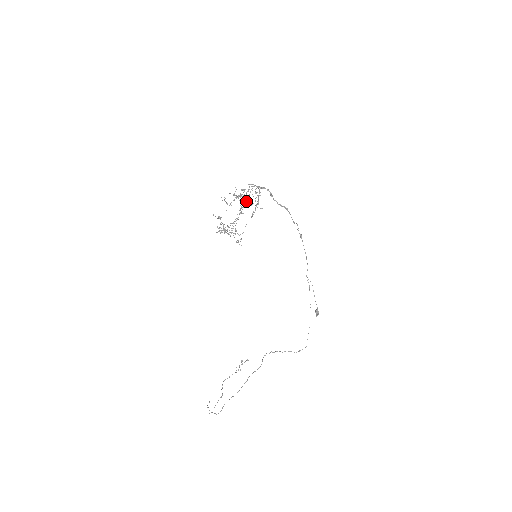
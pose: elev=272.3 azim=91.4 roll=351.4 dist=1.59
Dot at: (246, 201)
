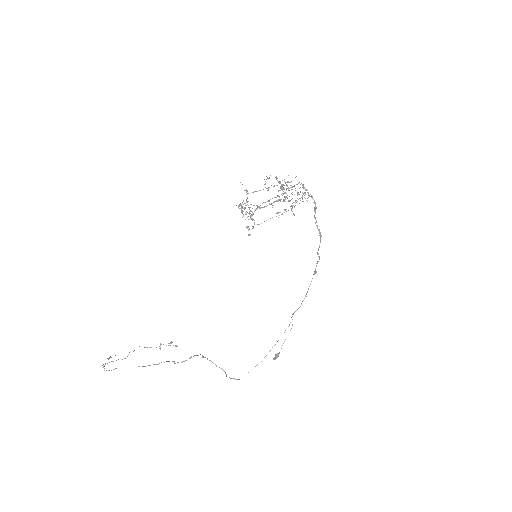
Dot at: (283, 194)
